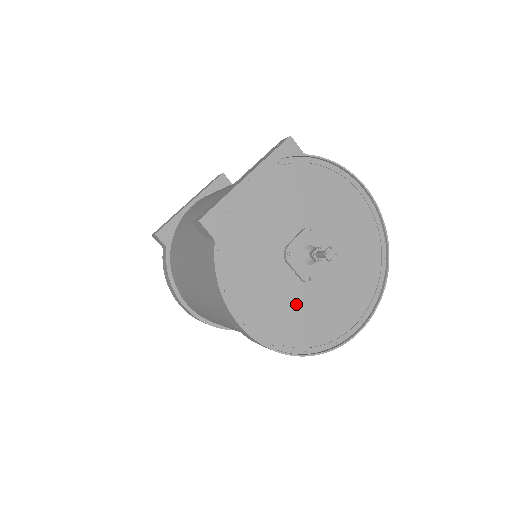
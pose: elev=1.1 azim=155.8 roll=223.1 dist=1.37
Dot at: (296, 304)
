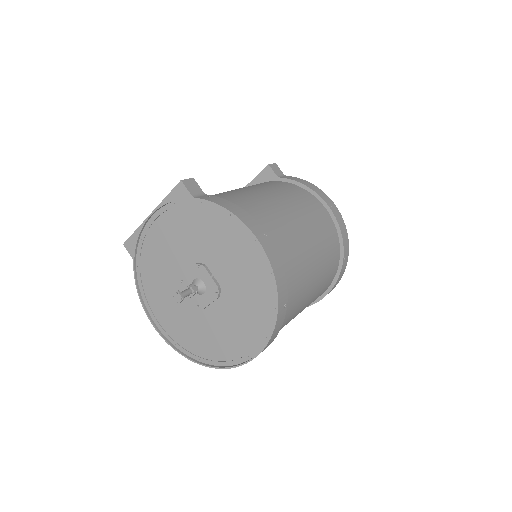
Dot at: (192, 321)
